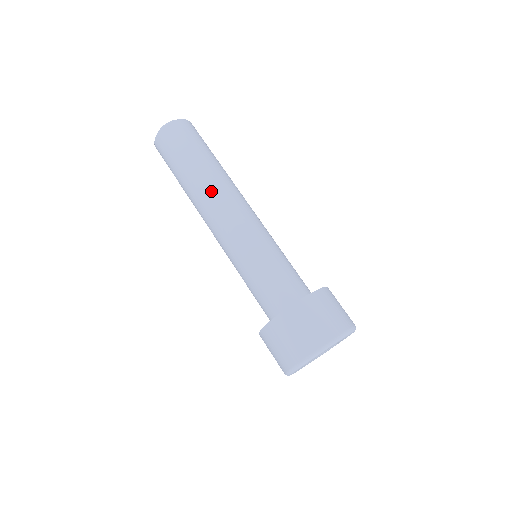
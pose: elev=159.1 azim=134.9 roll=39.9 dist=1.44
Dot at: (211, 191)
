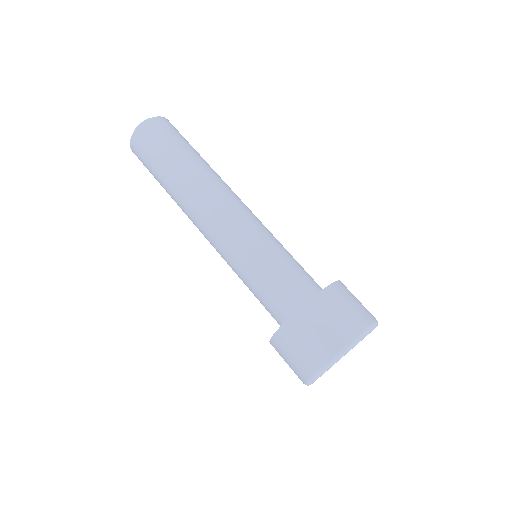
Dot at: occluded
